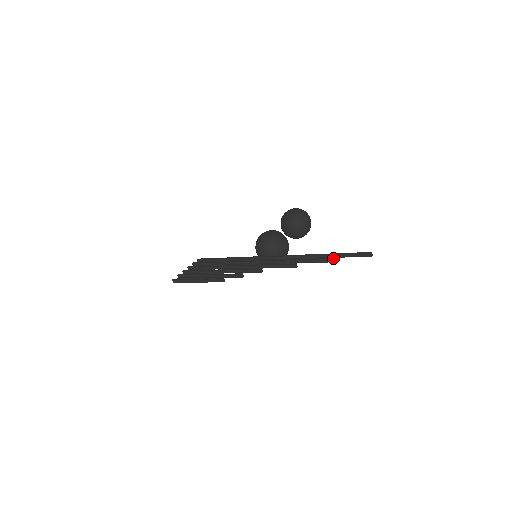
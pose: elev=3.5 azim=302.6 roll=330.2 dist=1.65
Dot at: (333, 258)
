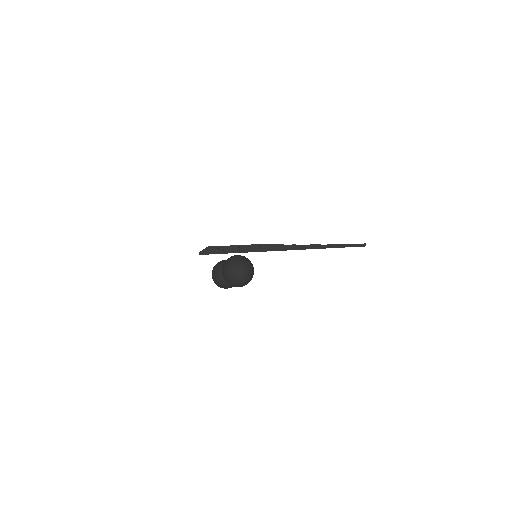
Dot at: (343, 244)
